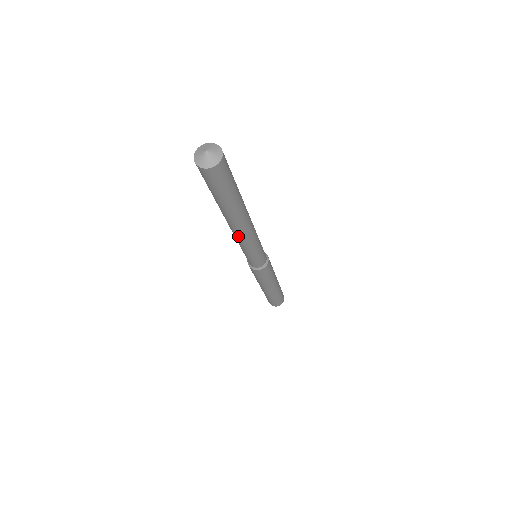
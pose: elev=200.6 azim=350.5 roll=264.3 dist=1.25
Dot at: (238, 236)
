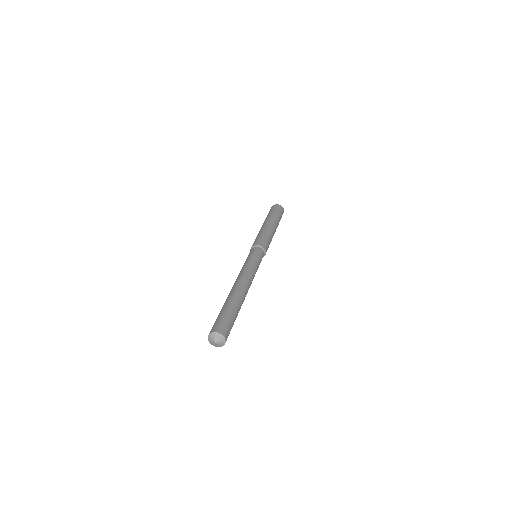
Dot at: occluded
